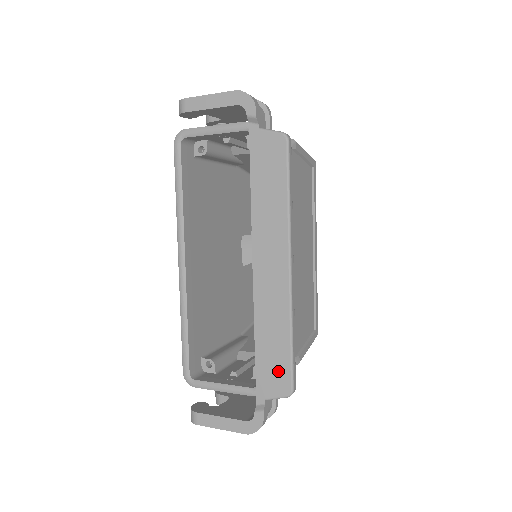
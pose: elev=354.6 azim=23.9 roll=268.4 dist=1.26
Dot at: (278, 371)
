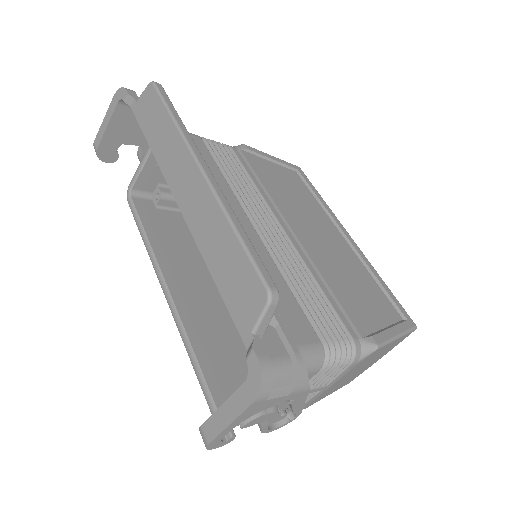
Dot at: (243, 282)
